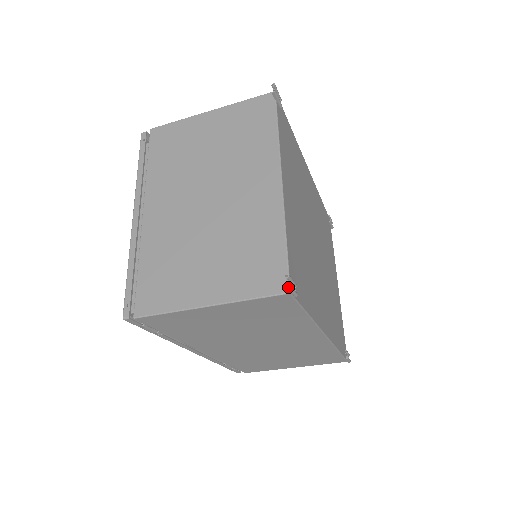
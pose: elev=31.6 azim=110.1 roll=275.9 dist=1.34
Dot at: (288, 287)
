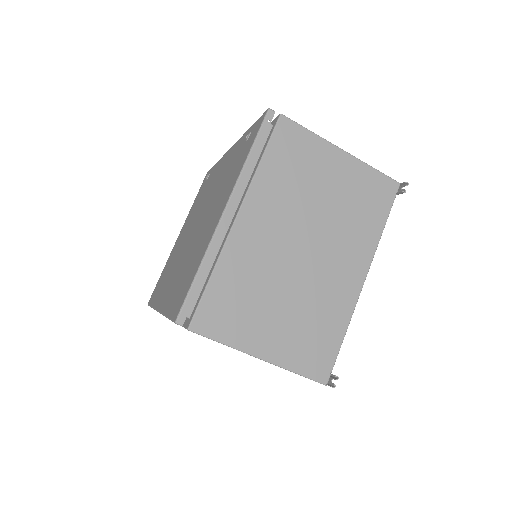
Dot at: occluded
